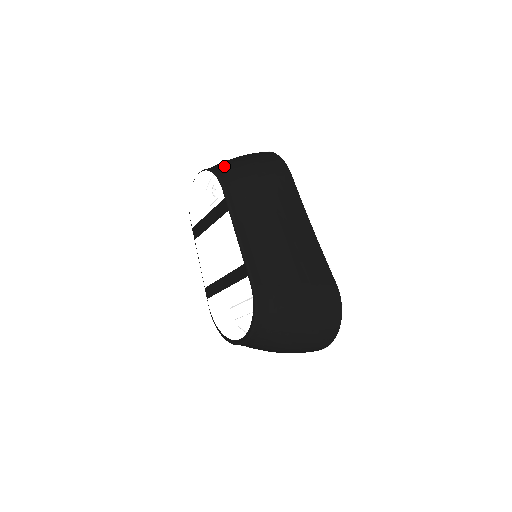
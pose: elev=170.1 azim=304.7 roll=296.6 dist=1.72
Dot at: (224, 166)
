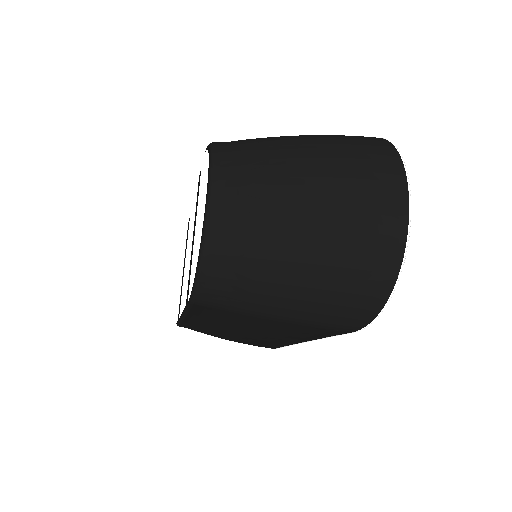
Dot at: occluded
